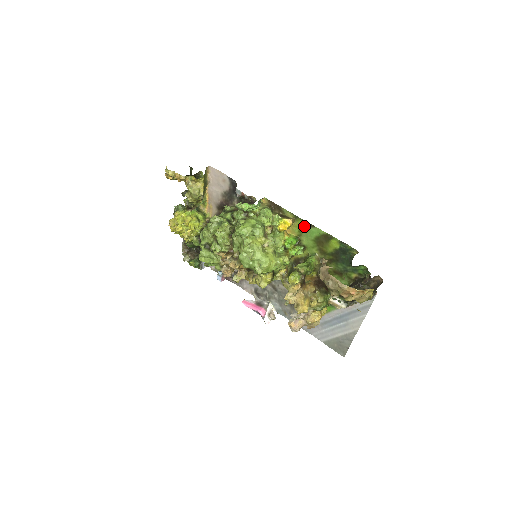
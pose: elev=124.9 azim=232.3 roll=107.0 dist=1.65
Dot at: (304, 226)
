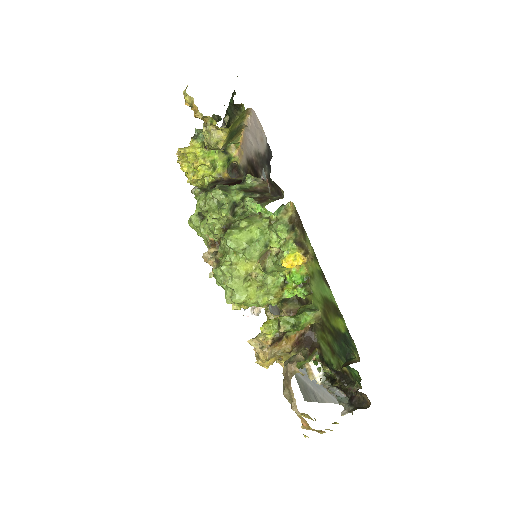
Dot at: (319, 274)
